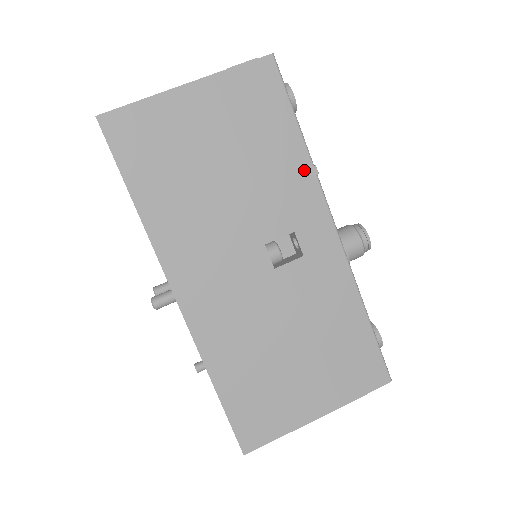
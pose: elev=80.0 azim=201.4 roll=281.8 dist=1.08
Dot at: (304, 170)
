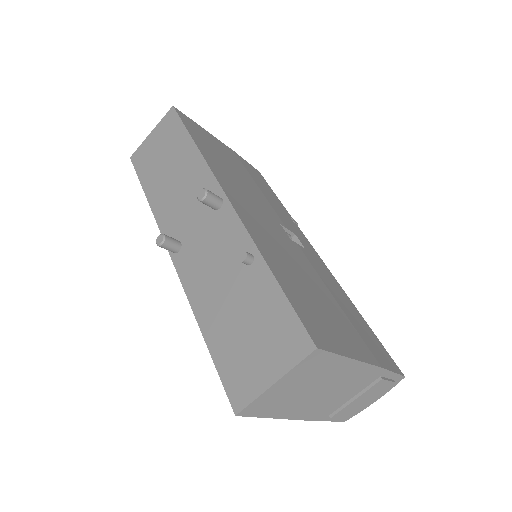
Dot at: (290, 217)
